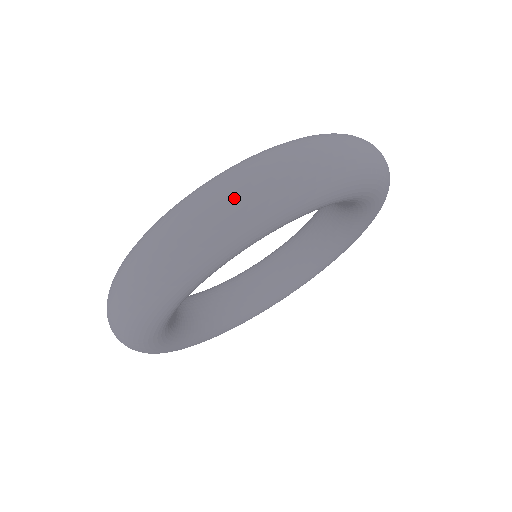
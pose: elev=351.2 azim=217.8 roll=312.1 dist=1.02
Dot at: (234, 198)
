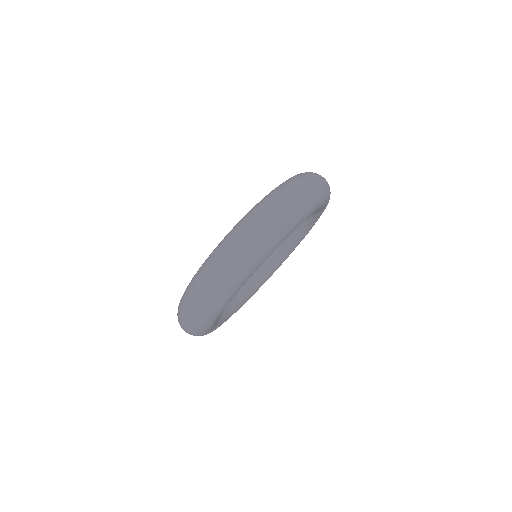
Dot at: (211, 289)
